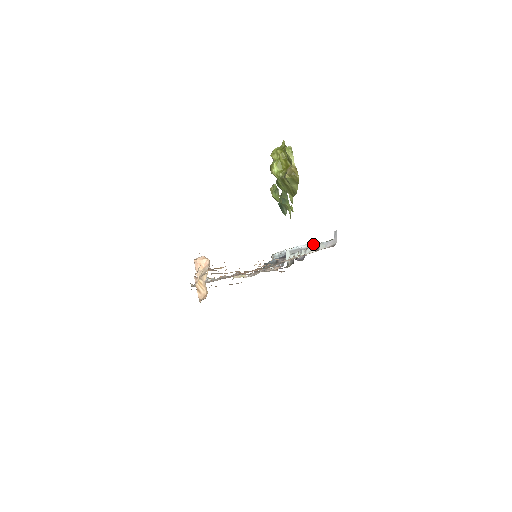
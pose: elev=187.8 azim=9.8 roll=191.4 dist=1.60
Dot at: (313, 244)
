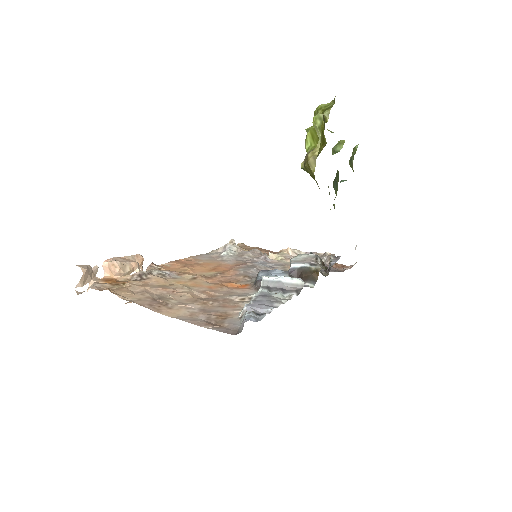
Dot at: occluded
